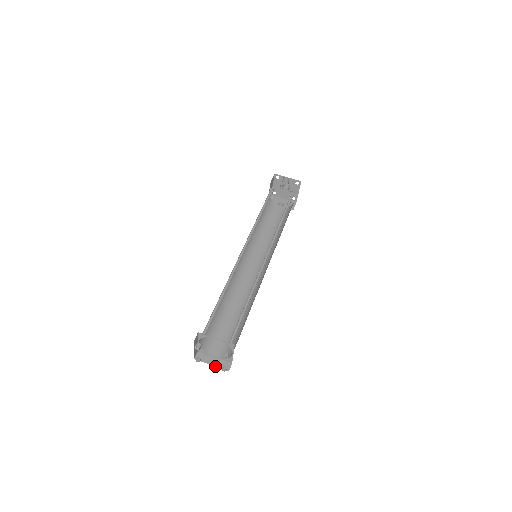
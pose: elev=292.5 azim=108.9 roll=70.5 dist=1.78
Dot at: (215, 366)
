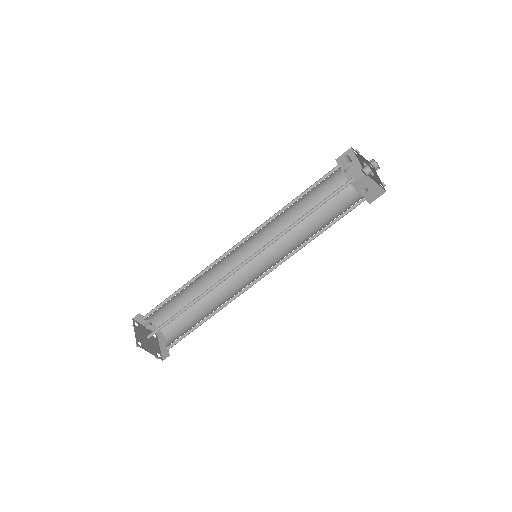
Dot at: (160, 350)
